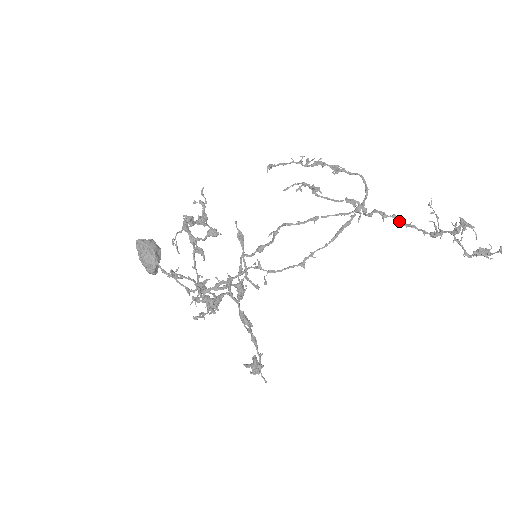
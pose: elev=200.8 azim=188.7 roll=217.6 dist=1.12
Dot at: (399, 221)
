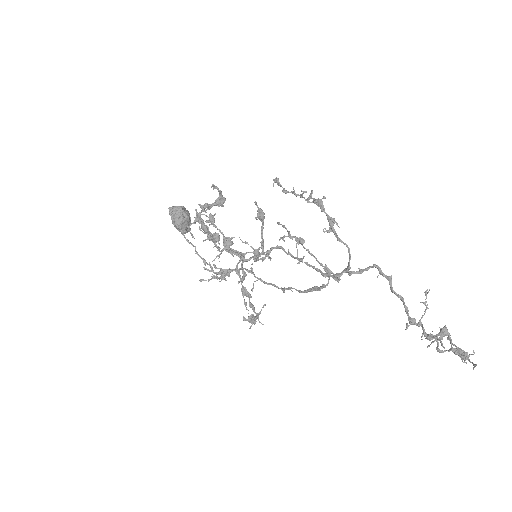
Dot at: (391, 286)
